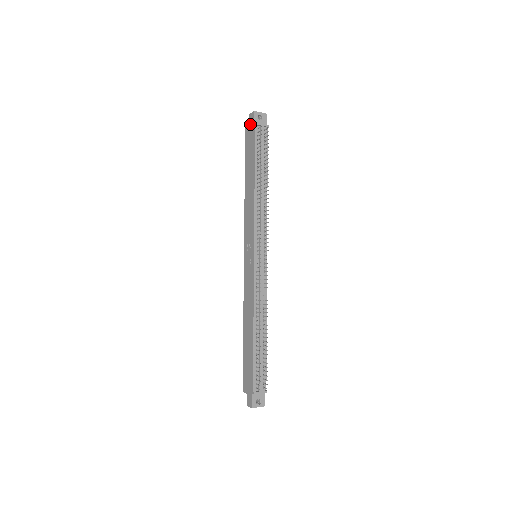
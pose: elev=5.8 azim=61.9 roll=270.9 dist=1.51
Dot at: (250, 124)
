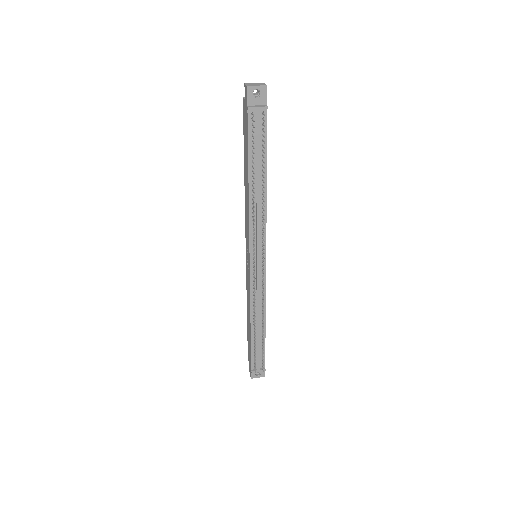
Dot at: (245, 100)
